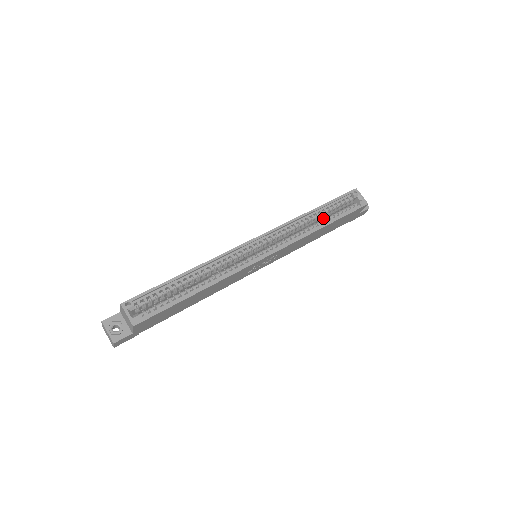
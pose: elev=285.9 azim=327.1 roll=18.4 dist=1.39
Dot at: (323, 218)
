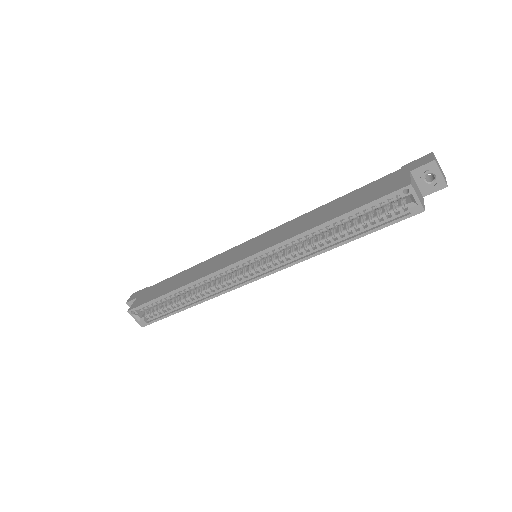
Dot at: occluded
